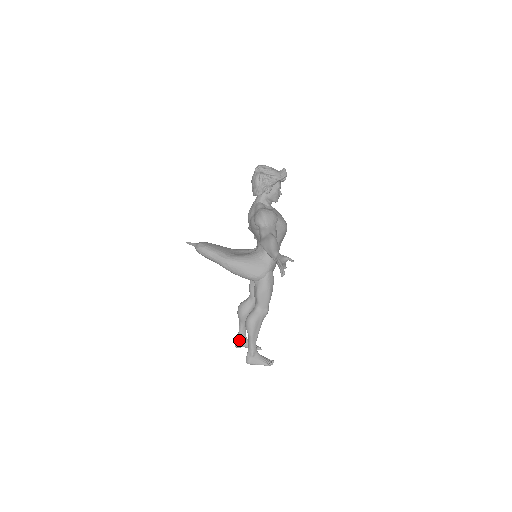
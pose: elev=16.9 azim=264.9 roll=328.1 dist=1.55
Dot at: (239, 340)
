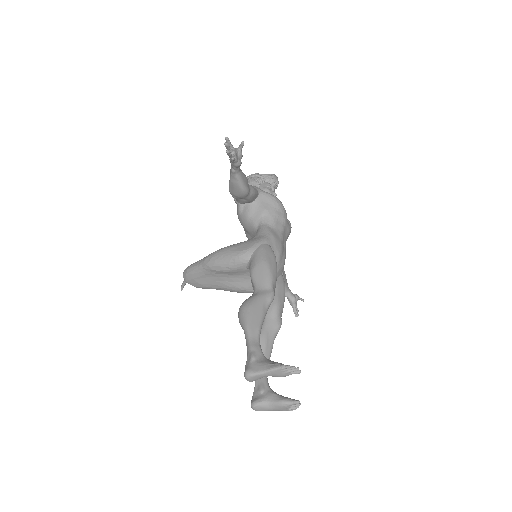
Dot at: (256, 393)
